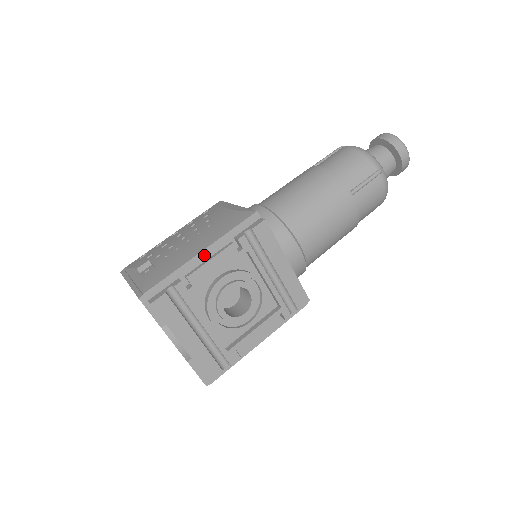
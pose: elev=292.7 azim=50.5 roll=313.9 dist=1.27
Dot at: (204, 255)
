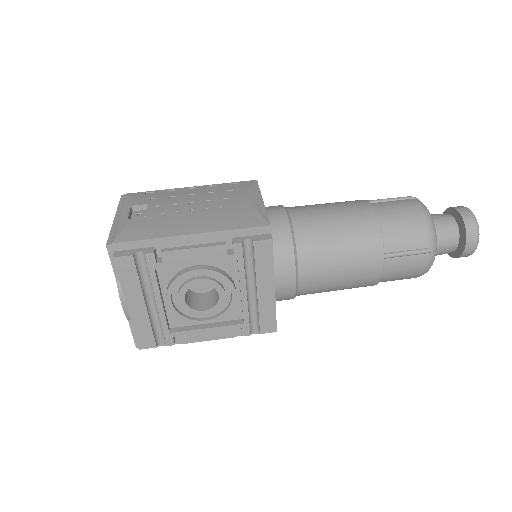
Dot at: (192, 239)
